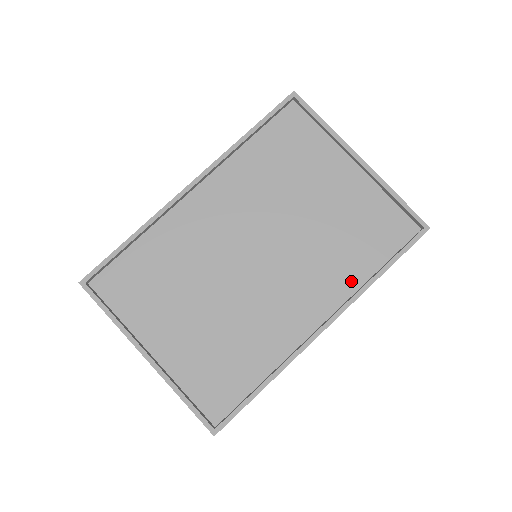
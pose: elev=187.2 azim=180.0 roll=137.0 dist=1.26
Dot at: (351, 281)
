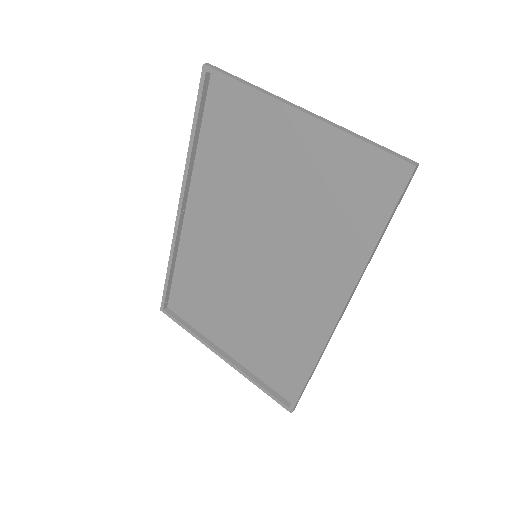
Dot at: (350, 258)
